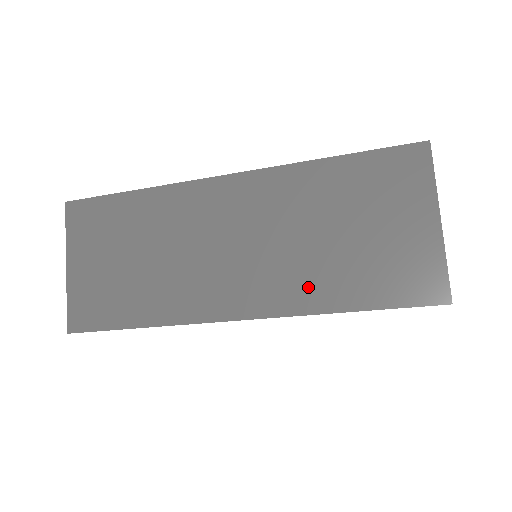
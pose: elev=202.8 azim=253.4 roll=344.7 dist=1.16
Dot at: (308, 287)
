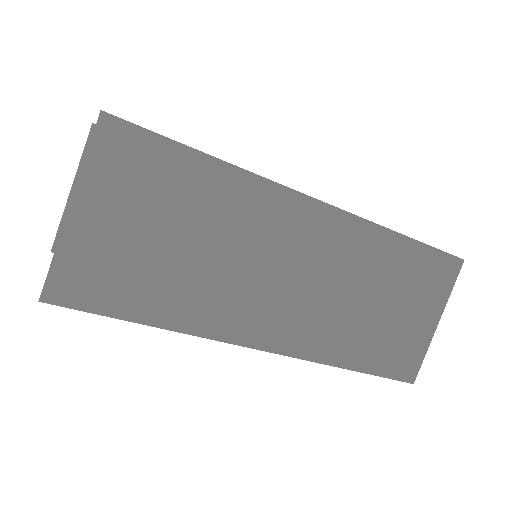
Dot at: (335, 341)
